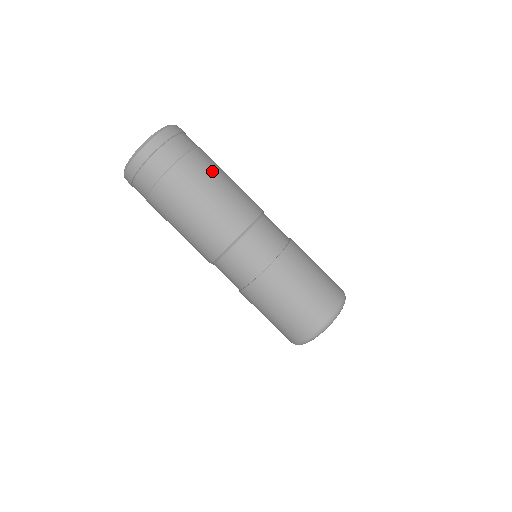
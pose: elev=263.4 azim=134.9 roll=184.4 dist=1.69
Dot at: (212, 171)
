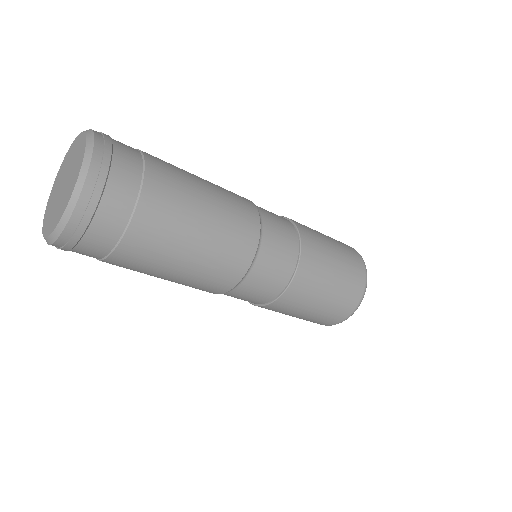
Dot at: (182, 205)
